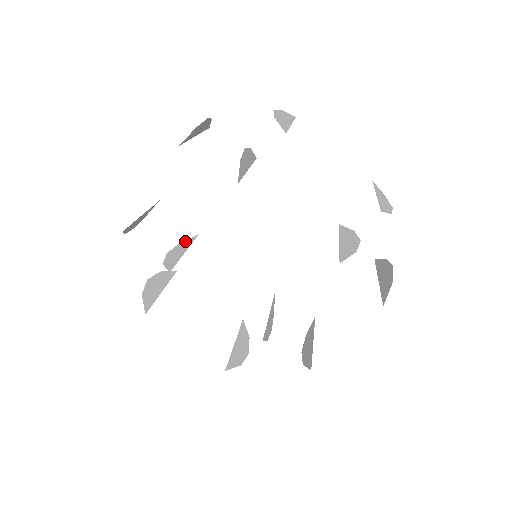
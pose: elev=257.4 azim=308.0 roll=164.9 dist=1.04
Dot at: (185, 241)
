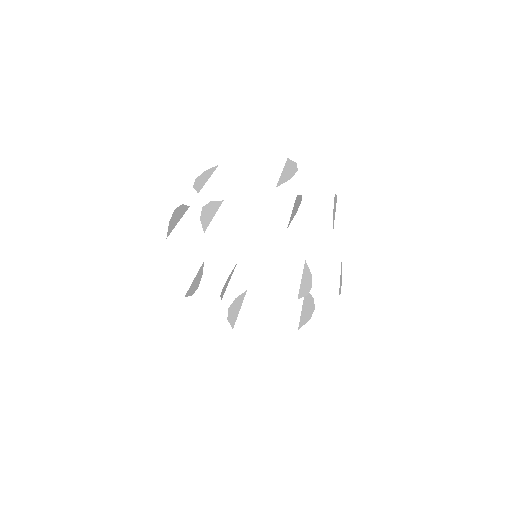
Dot at: (215, 202)
